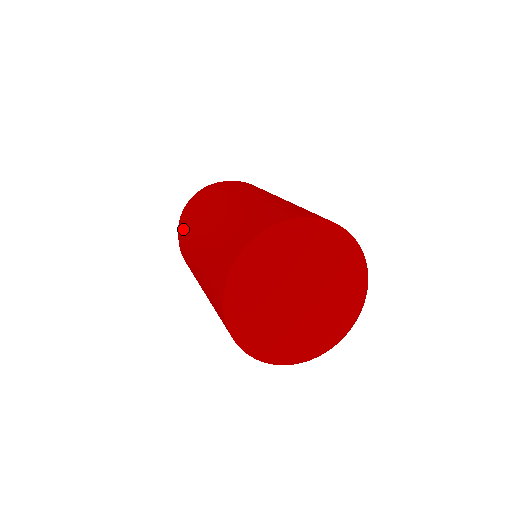
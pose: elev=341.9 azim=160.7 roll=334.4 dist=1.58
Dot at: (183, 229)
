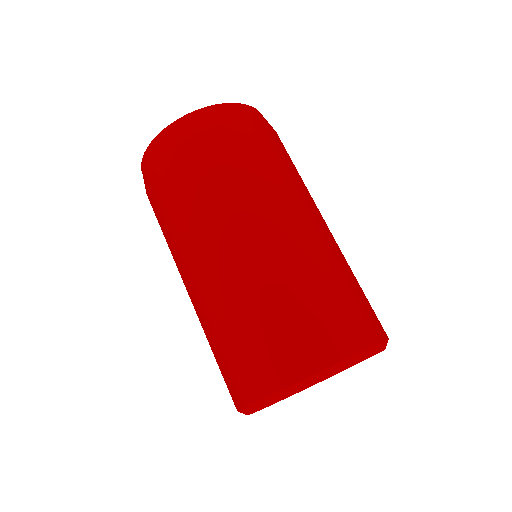
Dot at: (185, 172)
